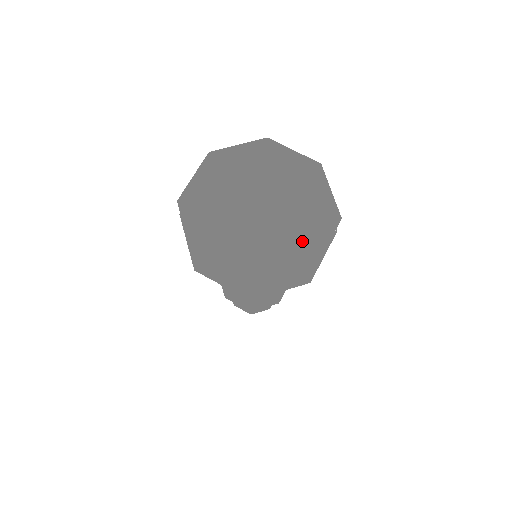
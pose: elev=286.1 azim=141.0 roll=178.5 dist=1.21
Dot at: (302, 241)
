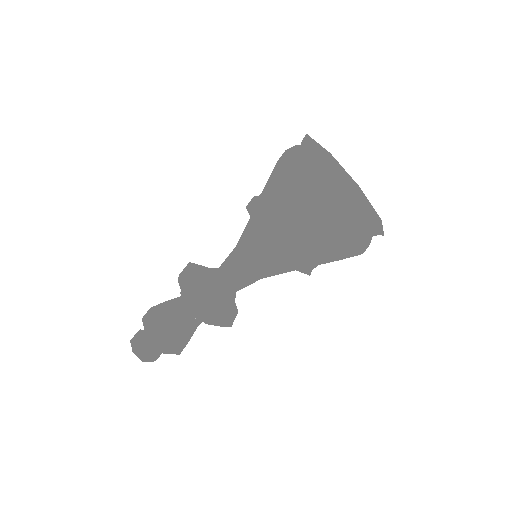
Dot at: (361, 211)
